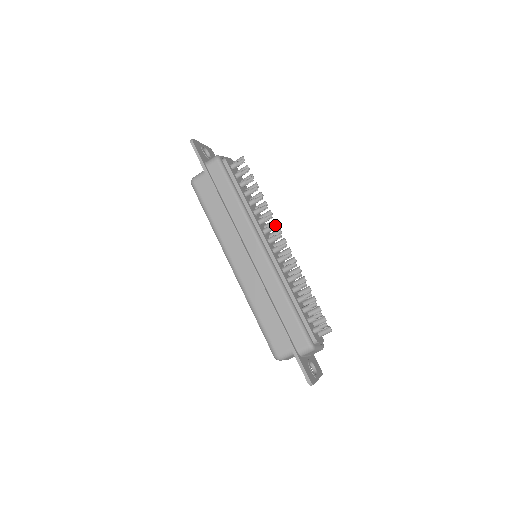
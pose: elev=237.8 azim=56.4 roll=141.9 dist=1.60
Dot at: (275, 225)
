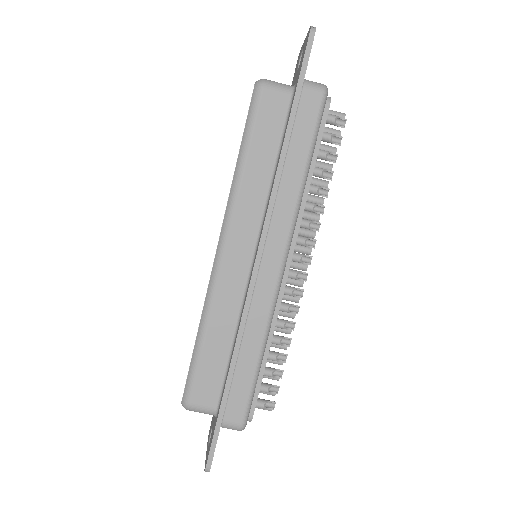
Dot at: (314, 242)
